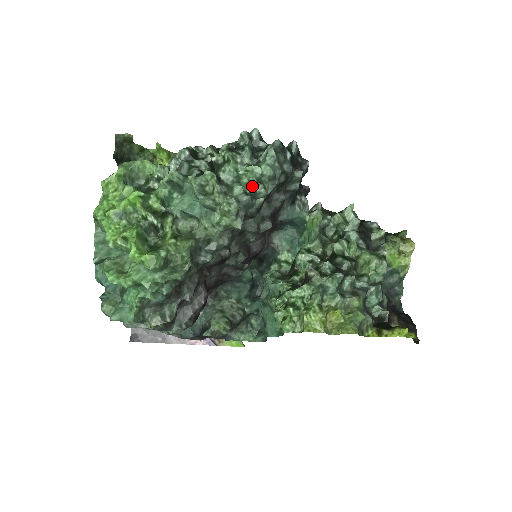
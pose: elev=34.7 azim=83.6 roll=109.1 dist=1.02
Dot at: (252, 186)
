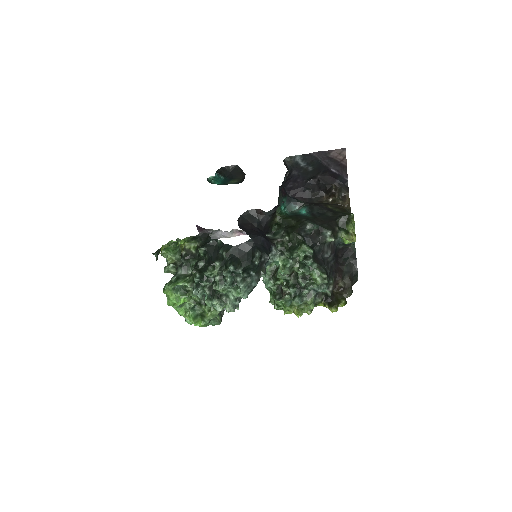
Dot at: occluded
